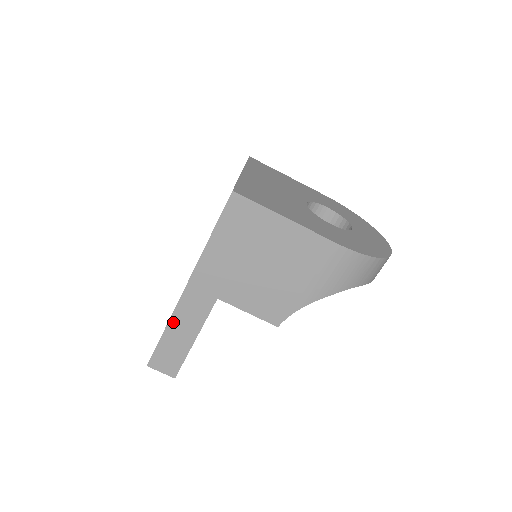
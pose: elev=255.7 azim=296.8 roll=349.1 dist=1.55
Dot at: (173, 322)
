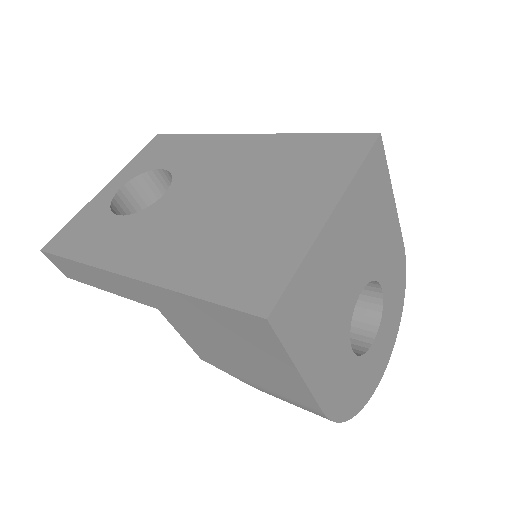
Dot at: (92, 269)
